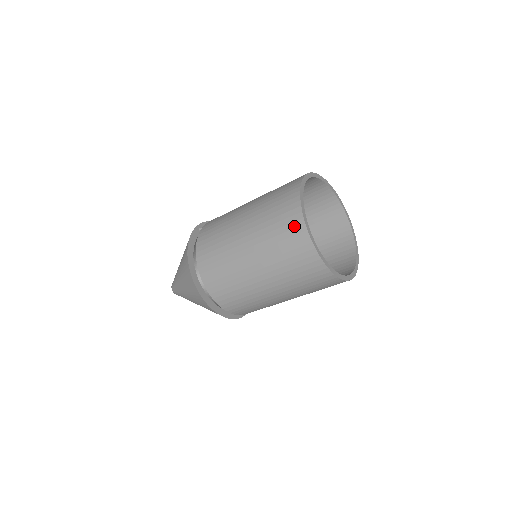
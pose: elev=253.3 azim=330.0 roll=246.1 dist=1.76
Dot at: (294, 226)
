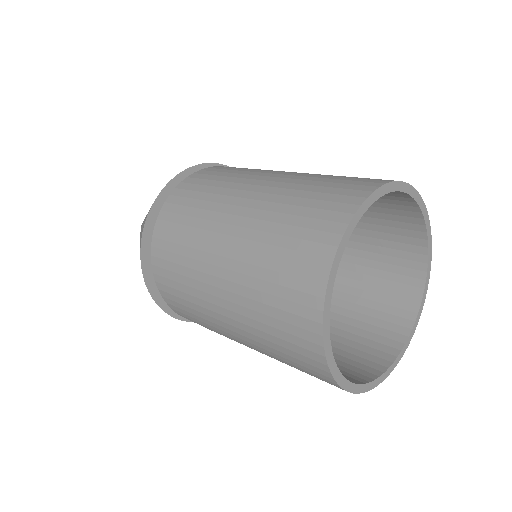
Dot at: (348, 193)
